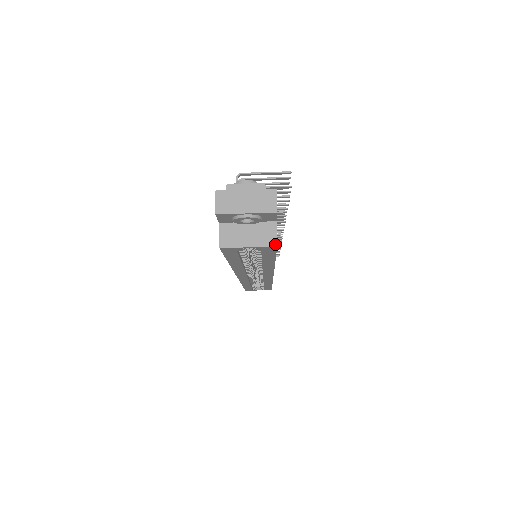
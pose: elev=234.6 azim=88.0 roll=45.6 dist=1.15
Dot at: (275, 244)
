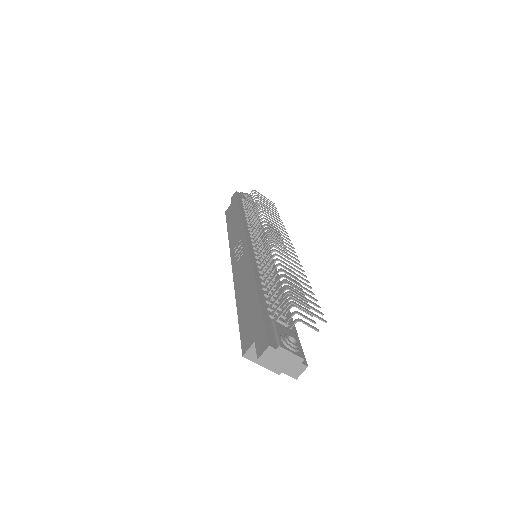
Dot at: (279, 373)
